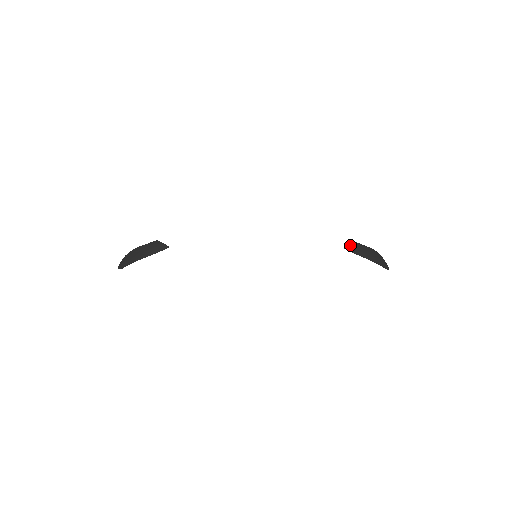
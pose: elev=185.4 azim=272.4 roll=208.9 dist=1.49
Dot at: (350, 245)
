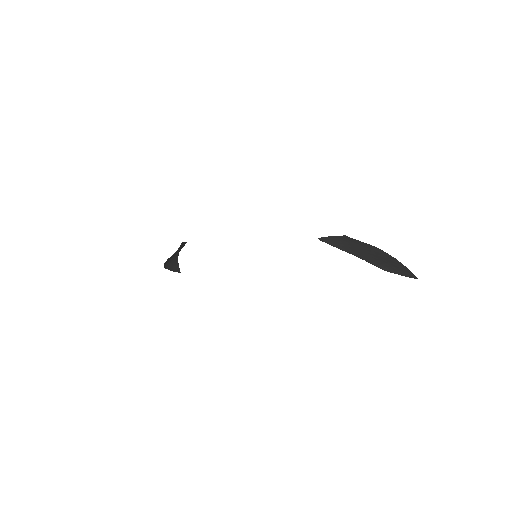
Dot at: (332, 237)
